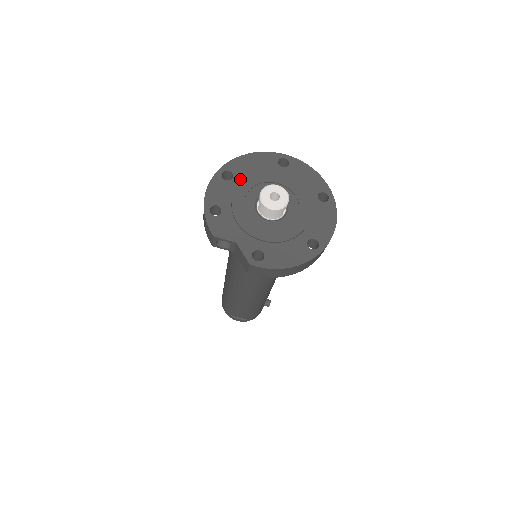
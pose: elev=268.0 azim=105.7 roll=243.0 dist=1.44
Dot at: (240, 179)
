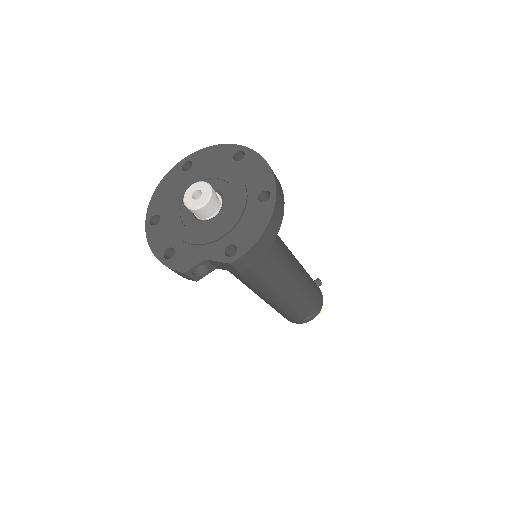
Dot at: (166, 212)
